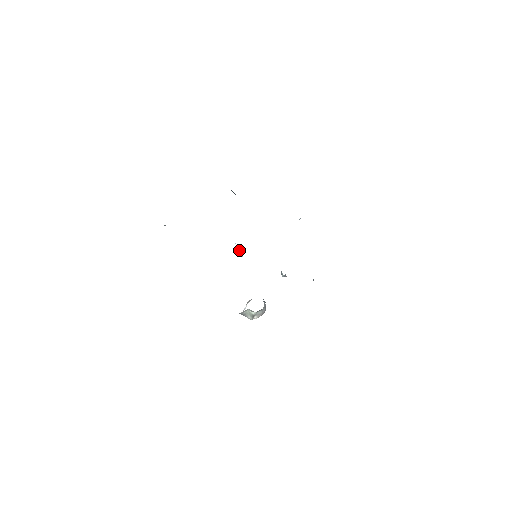
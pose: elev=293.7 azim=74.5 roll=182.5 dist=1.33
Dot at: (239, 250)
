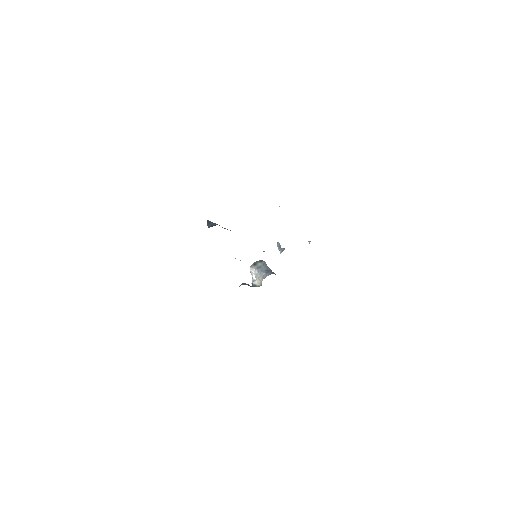
Dot at: occluded
